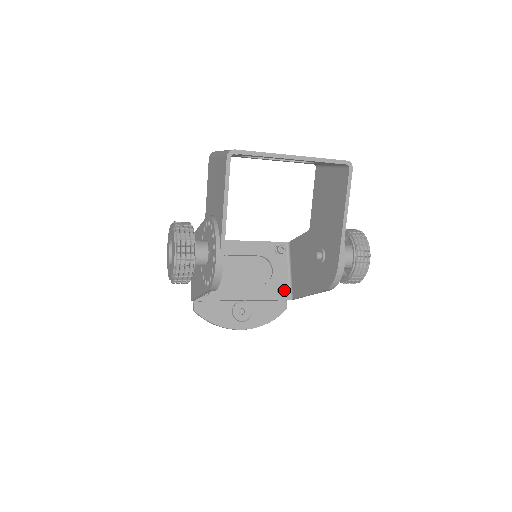
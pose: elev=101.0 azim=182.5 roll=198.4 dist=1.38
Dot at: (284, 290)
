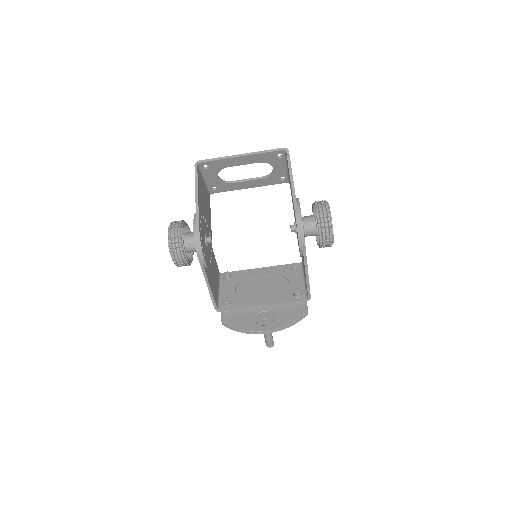
Dot at: (299, 293)
